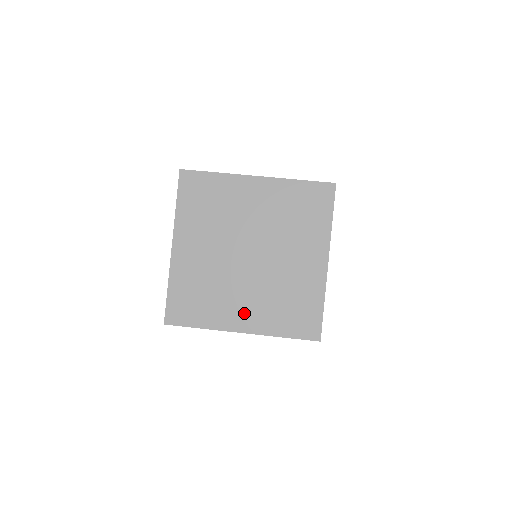
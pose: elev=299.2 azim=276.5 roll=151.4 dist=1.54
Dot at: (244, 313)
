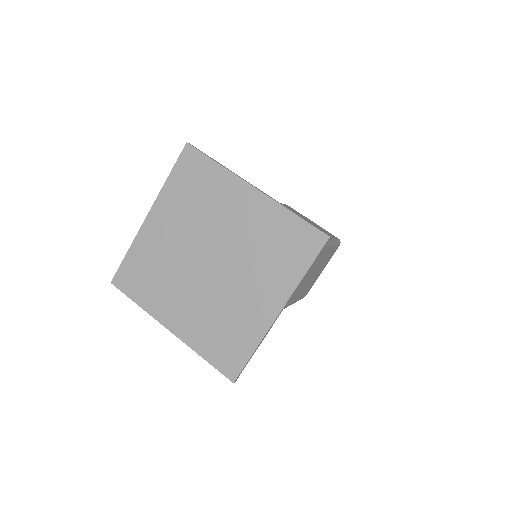
Dot at: (180, 314)
